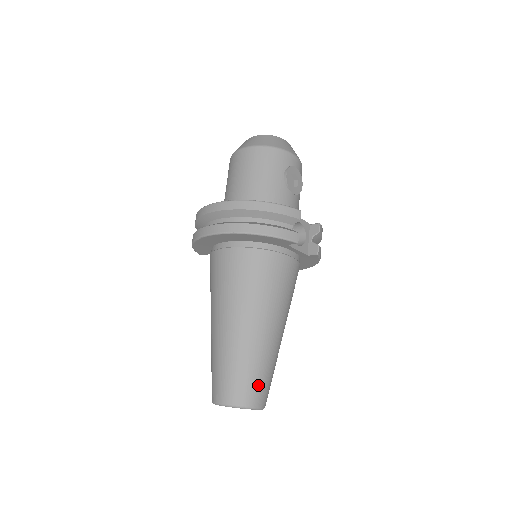
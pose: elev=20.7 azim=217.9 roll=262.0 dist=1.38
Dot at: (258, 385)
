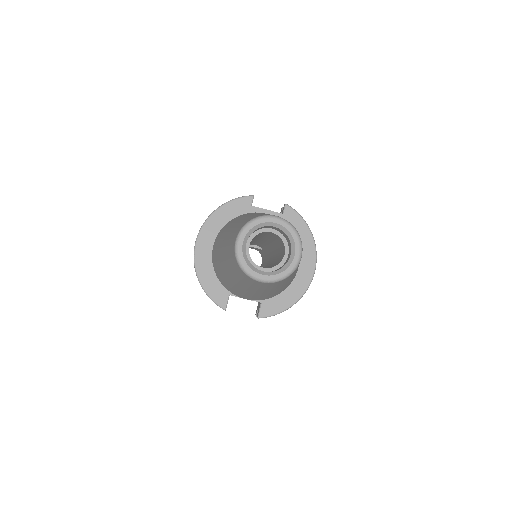
Dot at: occluded
